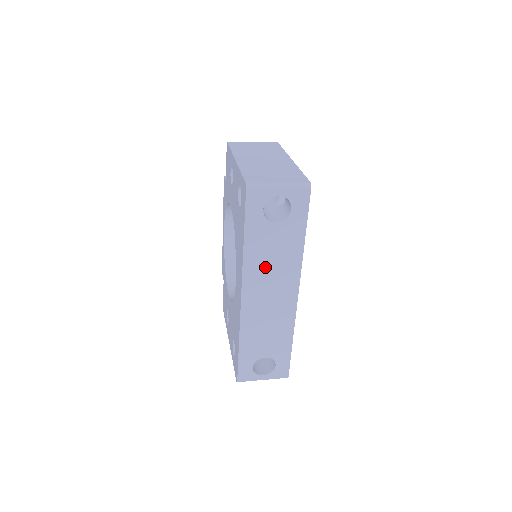
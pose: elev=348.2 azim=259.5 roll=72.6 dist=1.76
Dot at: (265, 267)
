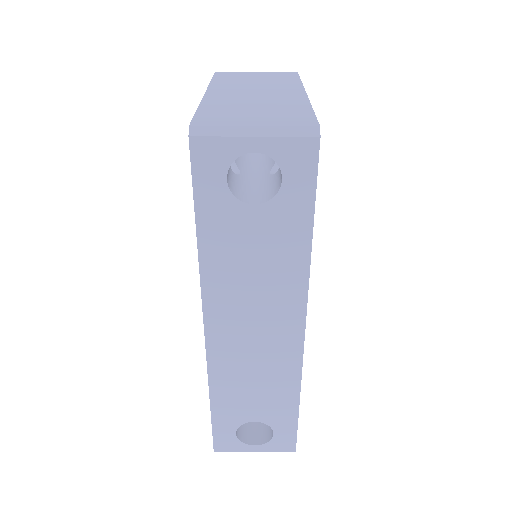
Dot at: (241, 283)
